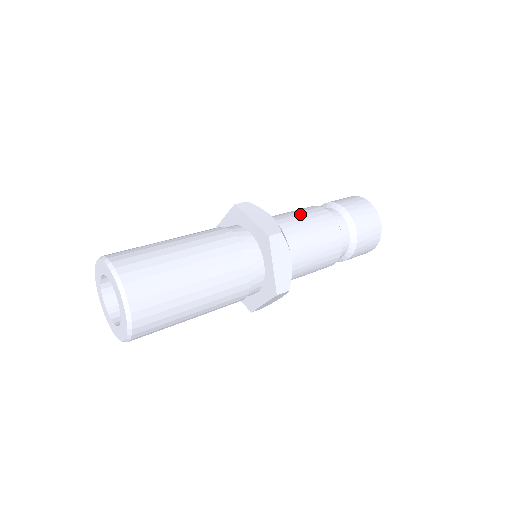
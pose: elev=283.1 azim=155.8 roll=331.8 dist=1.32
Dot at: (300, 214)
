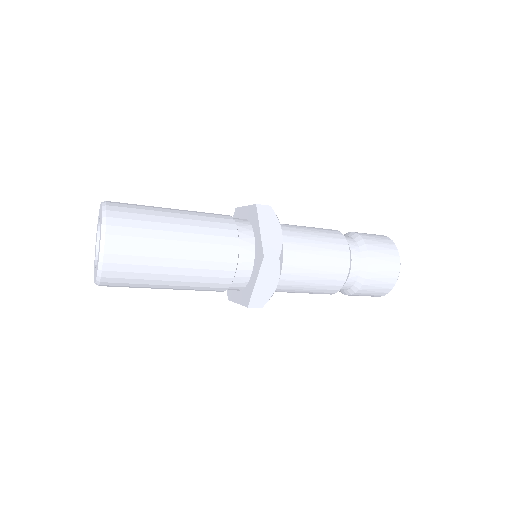
Dot at: occluded
